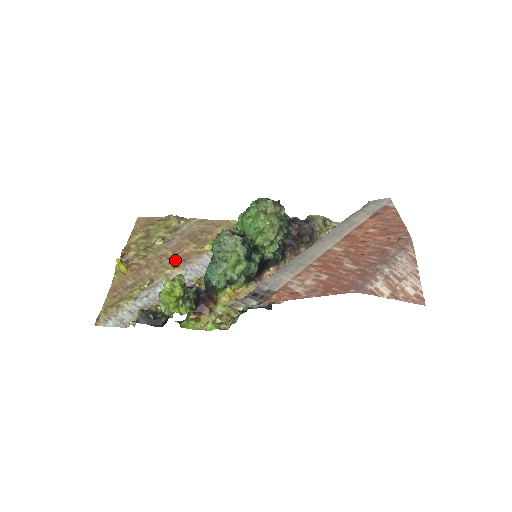
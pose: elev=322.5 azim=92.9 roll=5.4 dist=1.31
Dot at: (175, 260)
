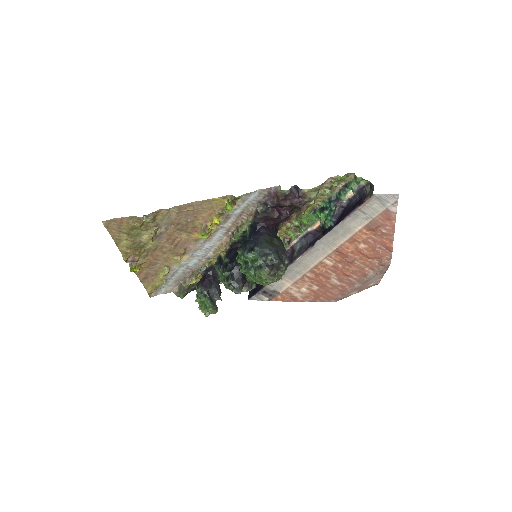
Dot at: (176, 249)
